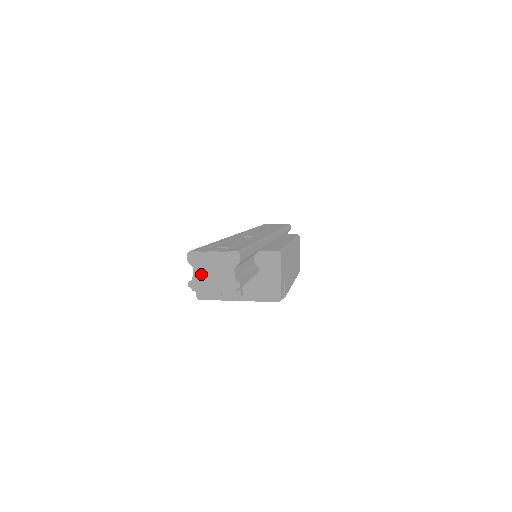
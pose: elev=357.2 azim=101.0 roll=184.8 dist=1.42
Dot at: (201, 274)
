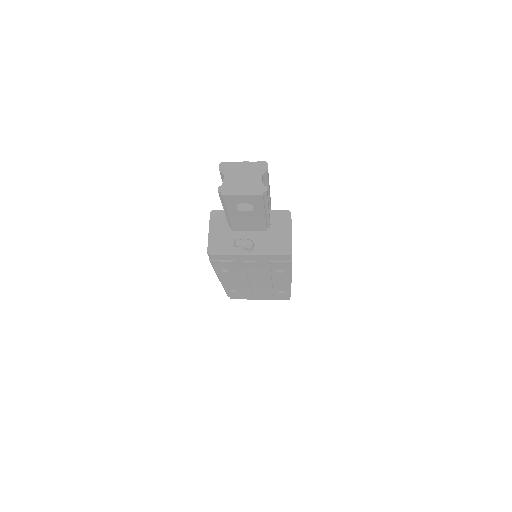
Dot at: (231, 180)
